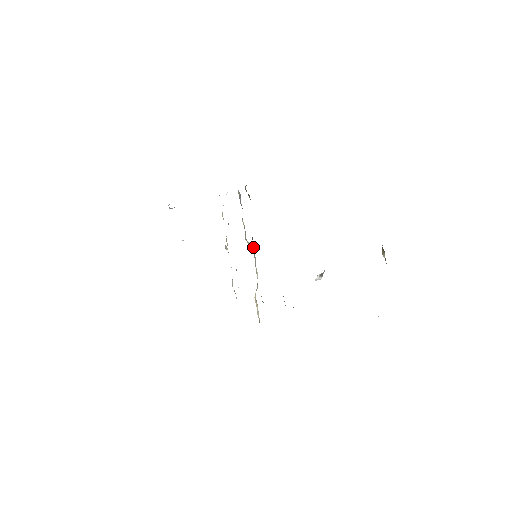
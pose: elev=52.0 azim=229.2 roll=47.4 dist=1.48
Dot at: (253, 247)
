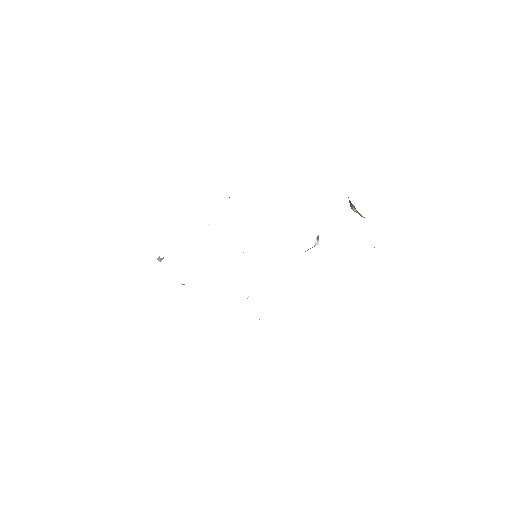
Dot at: occluded
